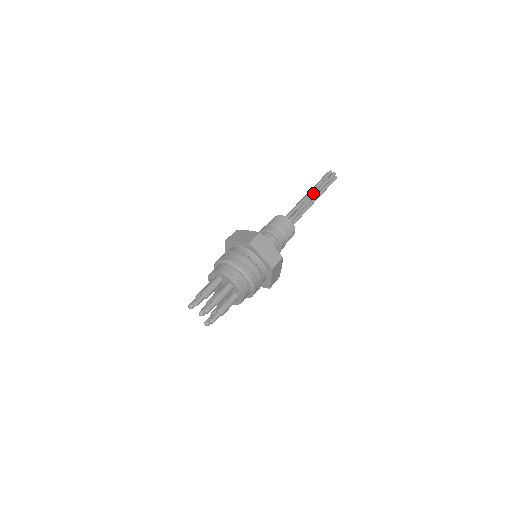
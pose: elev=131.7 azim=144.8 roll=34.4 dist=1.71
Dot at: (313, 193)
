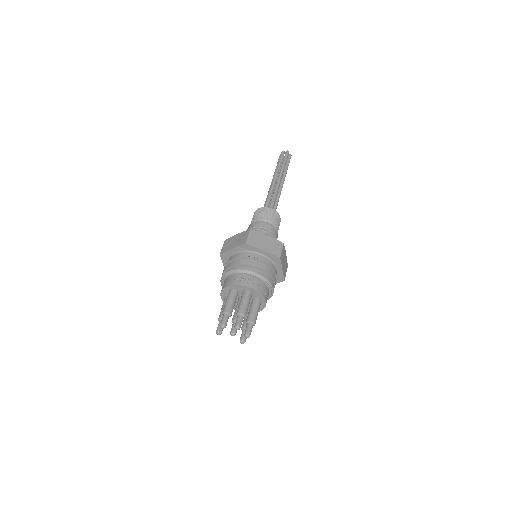
Dot at: (278, 177)
